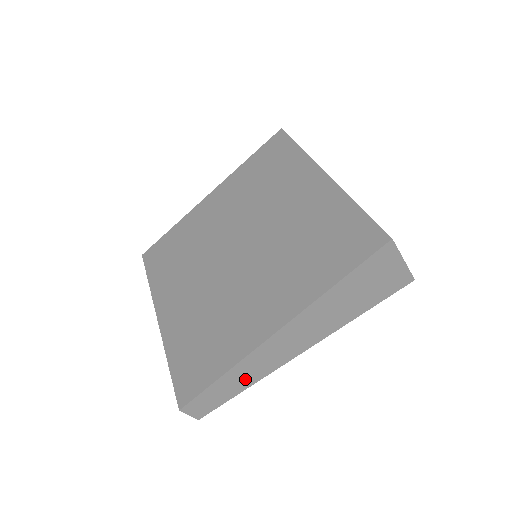
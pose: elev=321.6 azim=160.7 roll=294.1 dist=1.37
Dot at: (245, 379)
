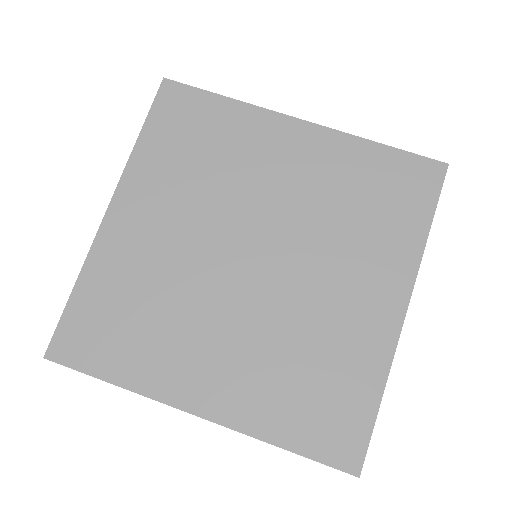
Dot at: occluded
